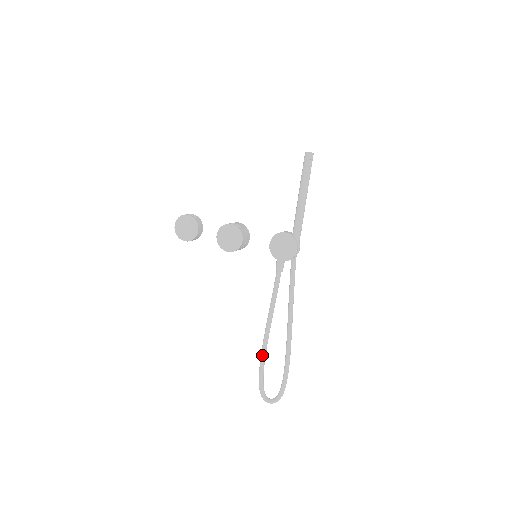
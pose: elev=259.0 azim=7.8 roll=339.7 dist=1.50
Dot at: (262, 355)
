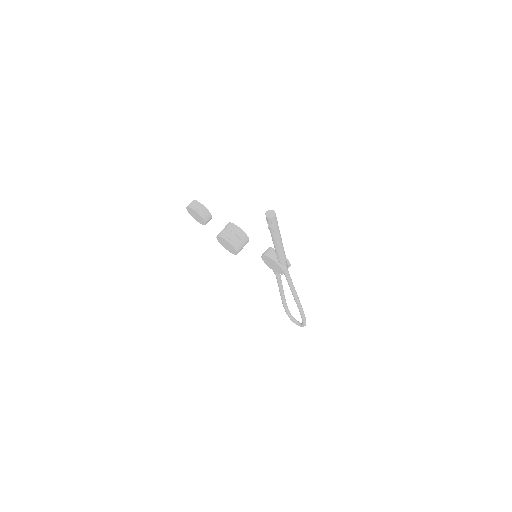
Dot at: (283, 305)
